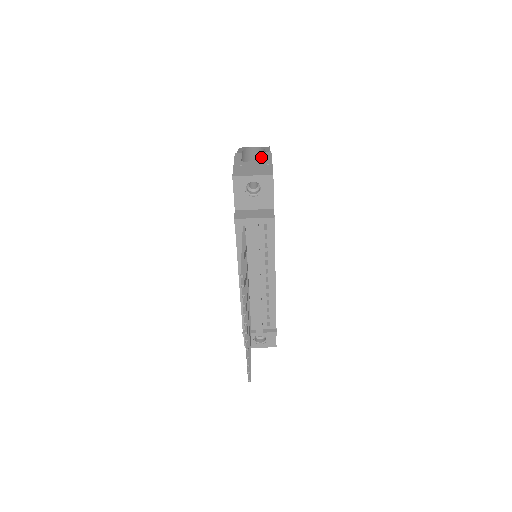
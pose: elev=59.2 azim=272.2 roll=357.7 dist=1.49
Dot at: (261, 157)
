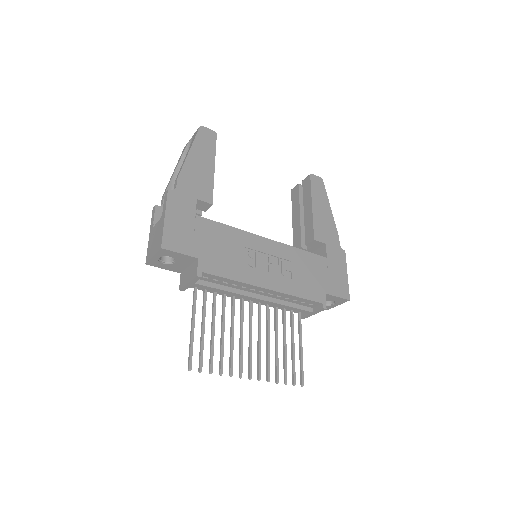
Dot at: occluded
